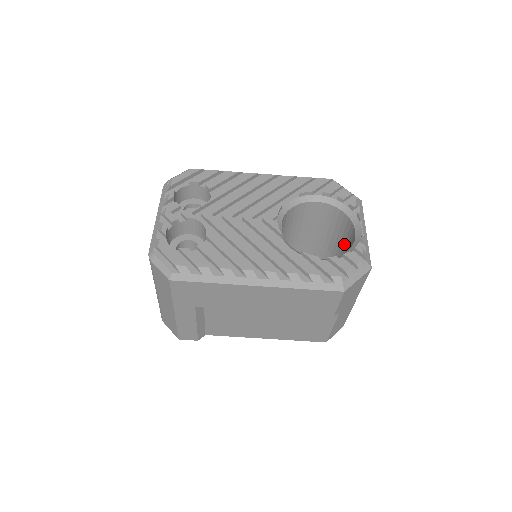
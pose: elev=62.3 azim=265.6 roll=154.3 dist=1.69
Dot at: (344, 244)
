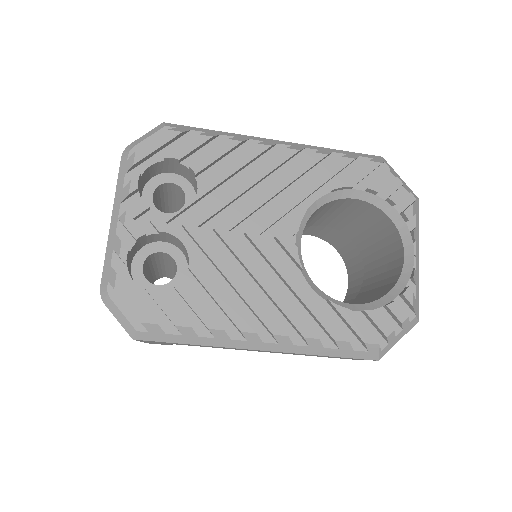
Dot at: (379, 251)
